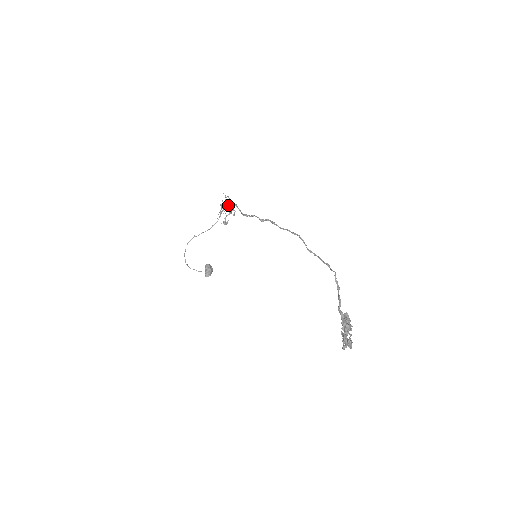
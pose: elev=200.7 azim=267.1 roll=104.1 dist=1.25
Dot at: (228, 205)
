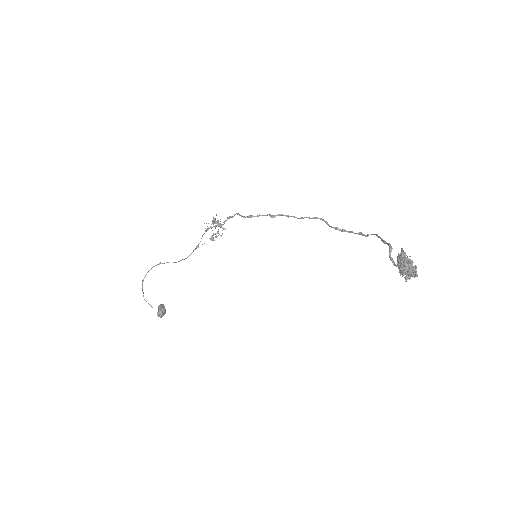
Dot at: occluded
